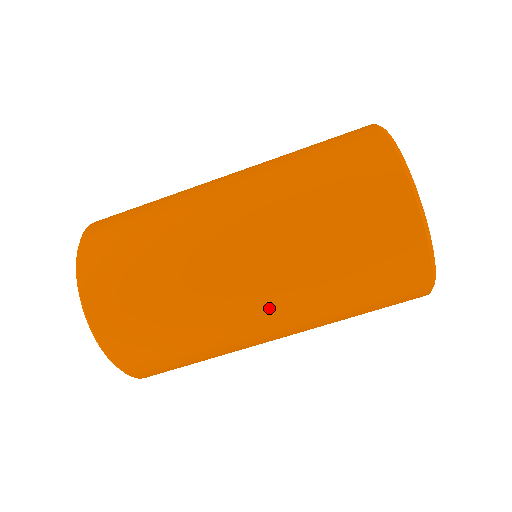
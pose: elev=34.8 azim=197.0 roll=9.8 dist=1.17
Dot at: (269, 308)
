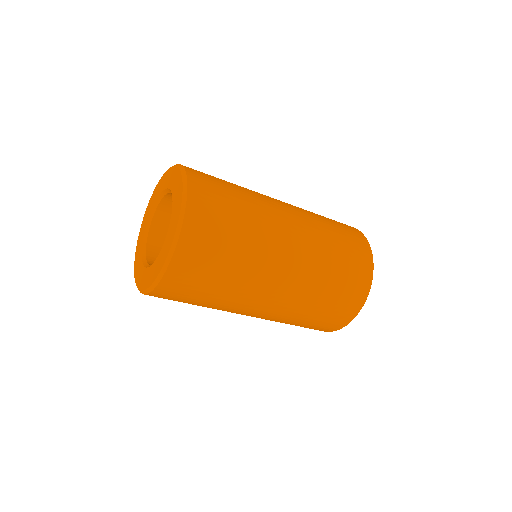
Dot at: (283, 288)
